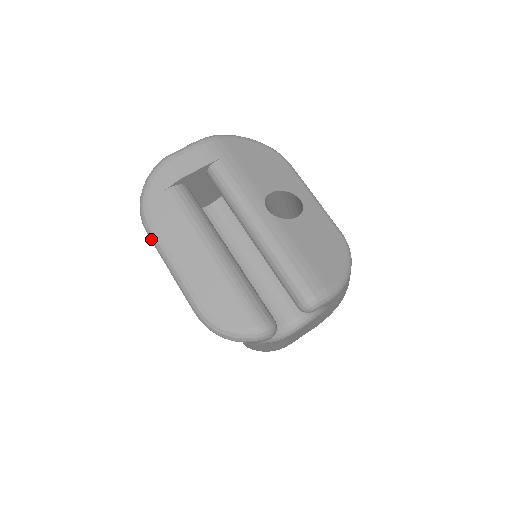
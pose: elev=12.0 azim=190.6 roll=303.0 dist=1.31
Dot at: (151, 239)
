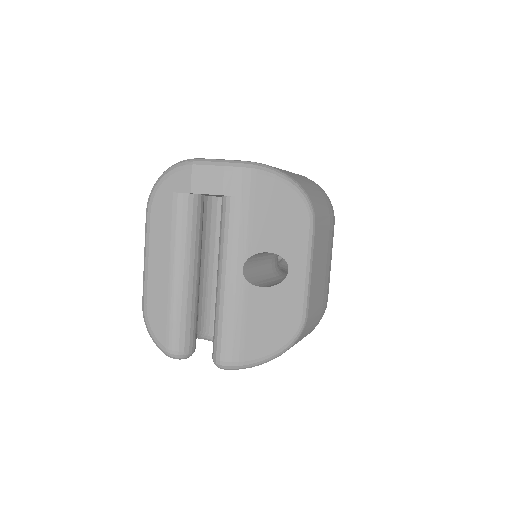
Dot at: (146, 222)
